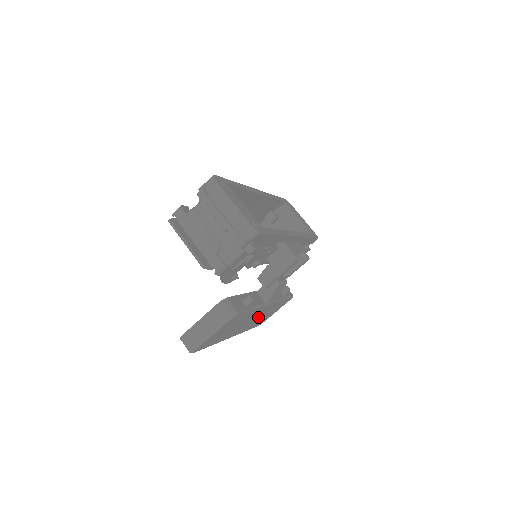
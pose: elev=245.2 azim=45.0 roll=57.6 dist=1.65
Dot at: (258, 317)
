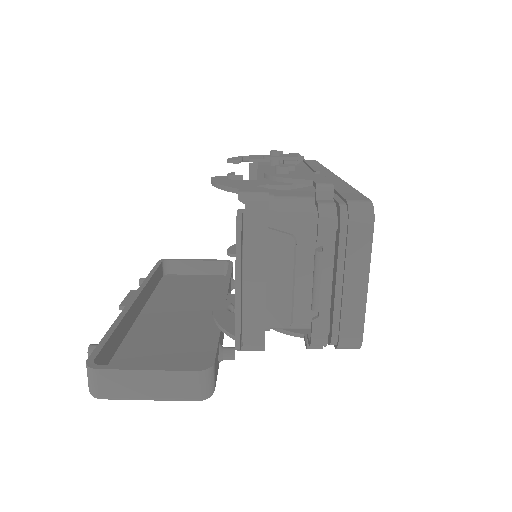
Dot at: occluded
